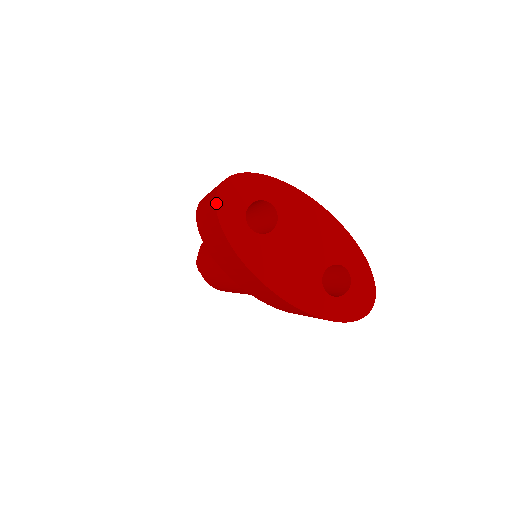
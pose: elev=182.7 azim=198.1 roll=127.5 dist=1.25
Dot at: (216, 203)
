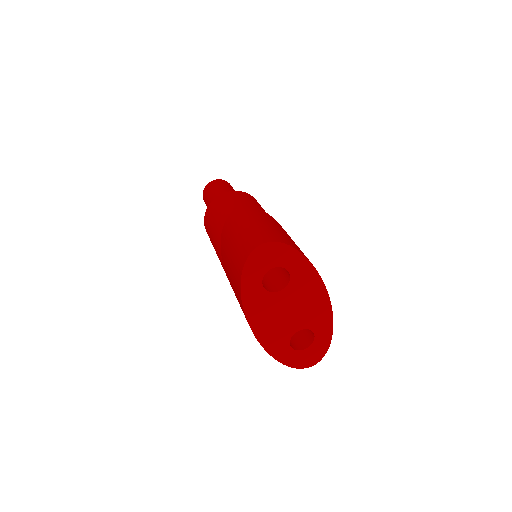
Dot at: (248, 258)
